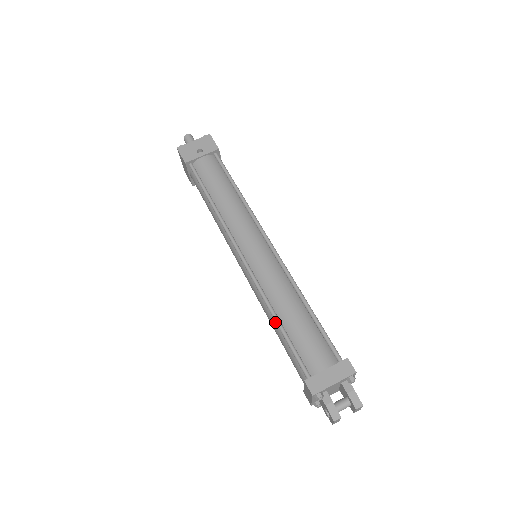
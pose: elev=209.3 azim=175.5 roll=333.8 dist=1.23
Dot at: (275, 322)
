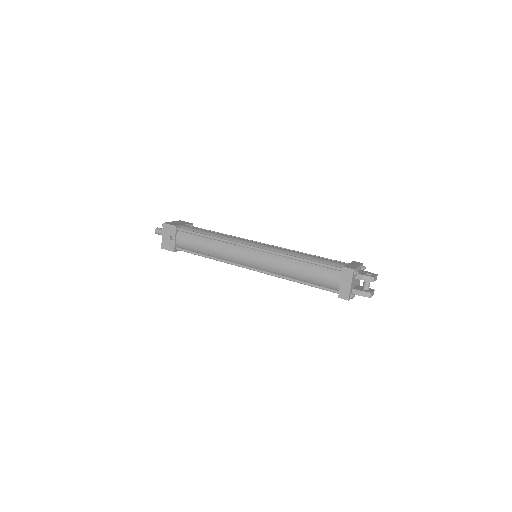
Dot at: occluded
